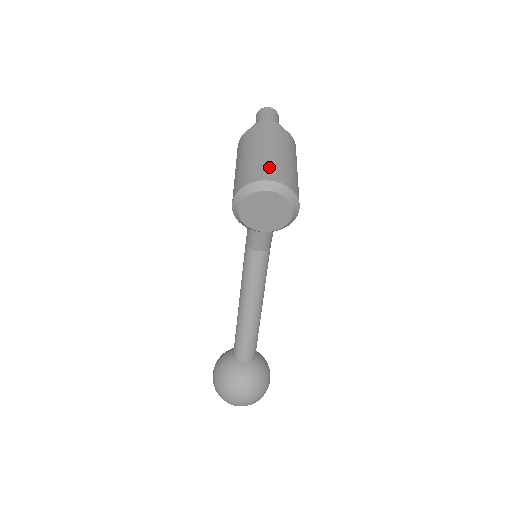
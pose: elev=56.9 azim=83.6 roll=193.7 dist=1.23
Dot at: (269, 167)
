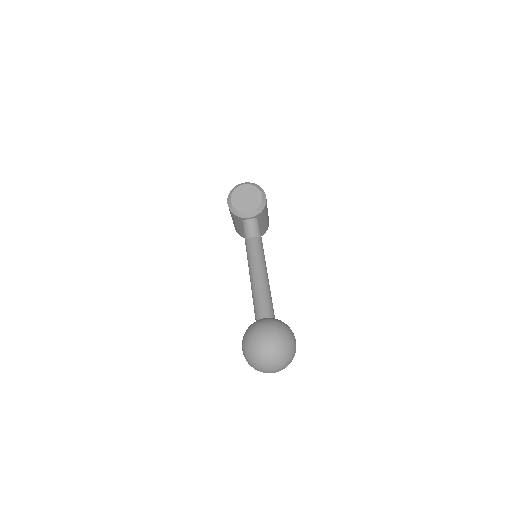
Dot at: occluded
